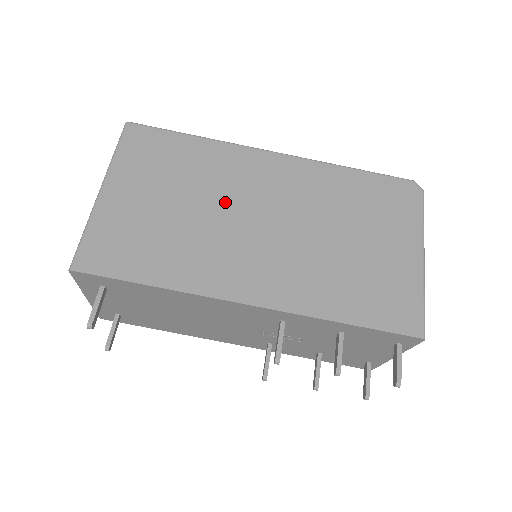
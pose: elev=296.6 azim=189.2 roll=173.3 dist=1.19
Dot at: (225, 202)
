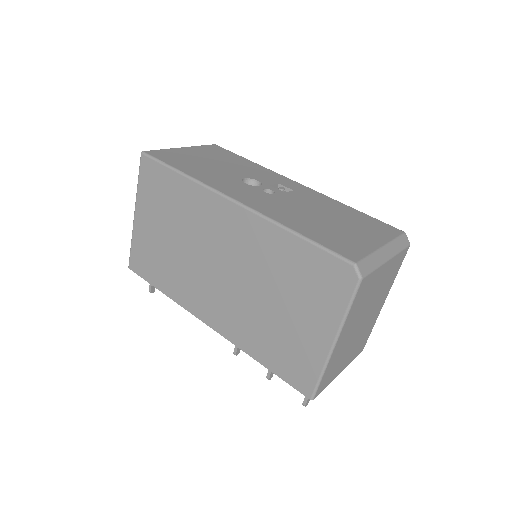
Dot at: (198, 244)
